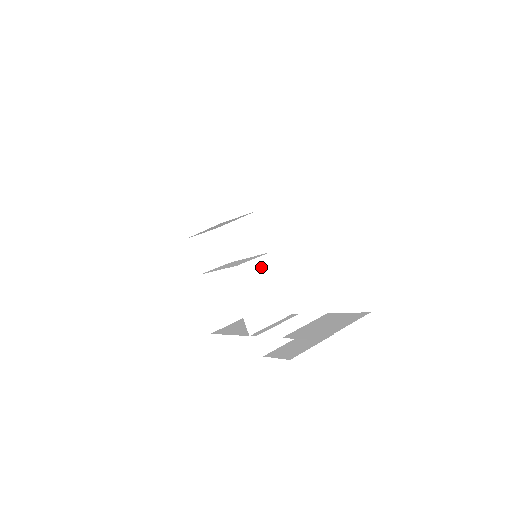
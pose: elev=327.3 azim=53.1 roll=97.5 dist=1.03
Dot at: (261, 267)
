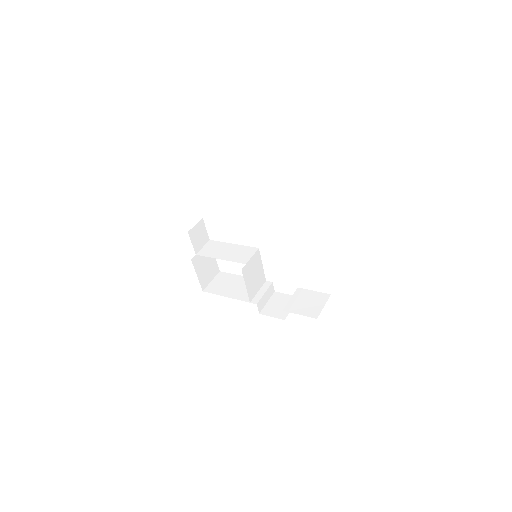
Dot at: (255, 259)
